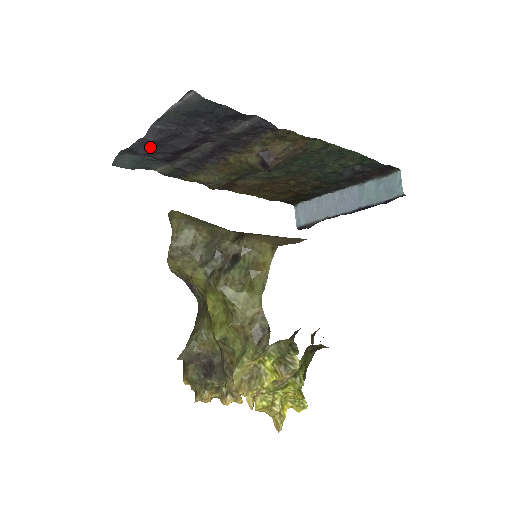
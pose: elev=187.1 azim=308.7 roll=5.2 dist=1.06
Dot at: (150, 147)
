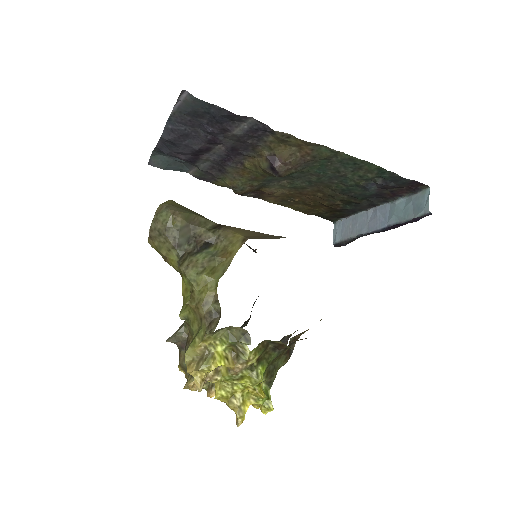
Dot at: (169, 146)
